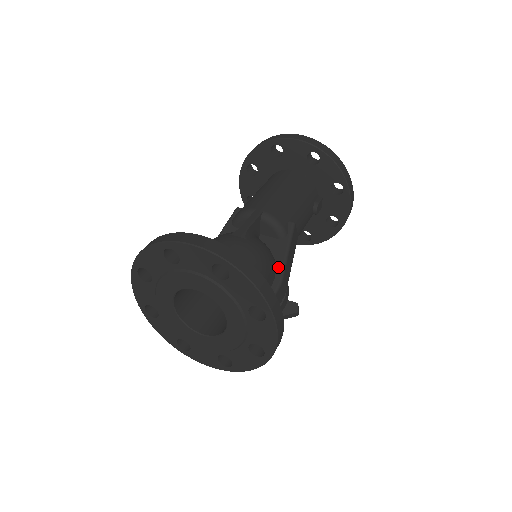
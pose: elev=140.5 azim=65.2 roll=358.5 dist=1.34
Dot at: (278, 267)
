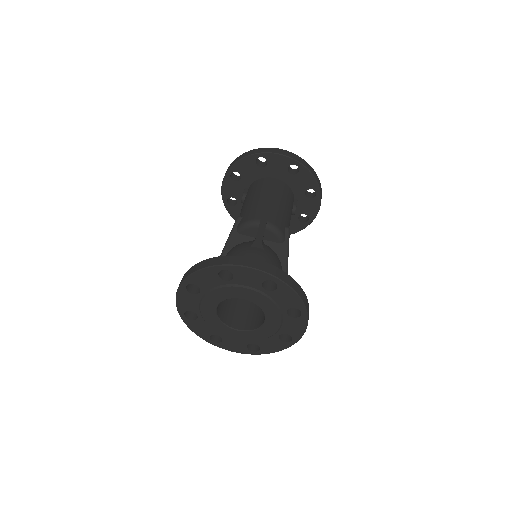
Dot at: (282, 267)
